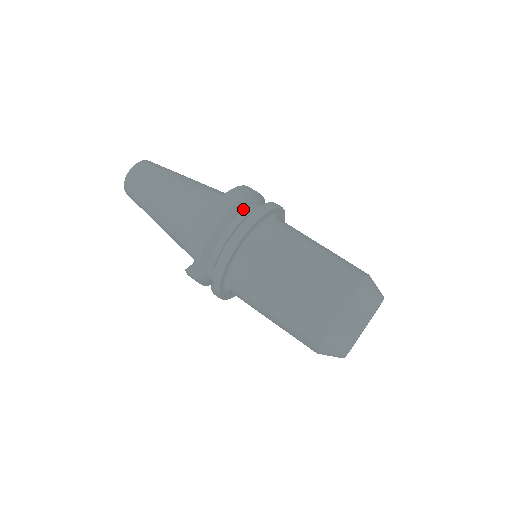
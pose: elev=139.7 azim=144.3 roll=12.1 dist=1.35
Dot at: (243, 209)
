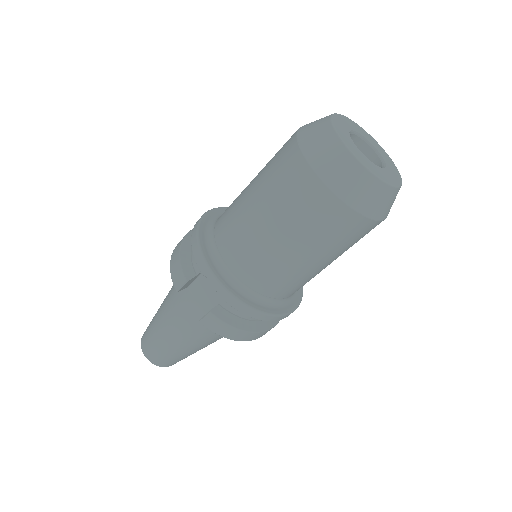
Dot at: occluded
